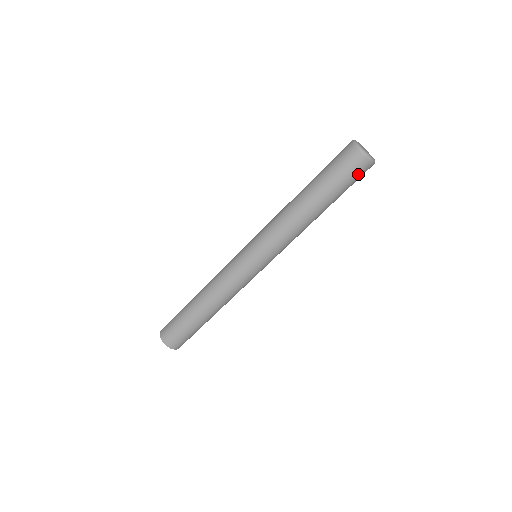
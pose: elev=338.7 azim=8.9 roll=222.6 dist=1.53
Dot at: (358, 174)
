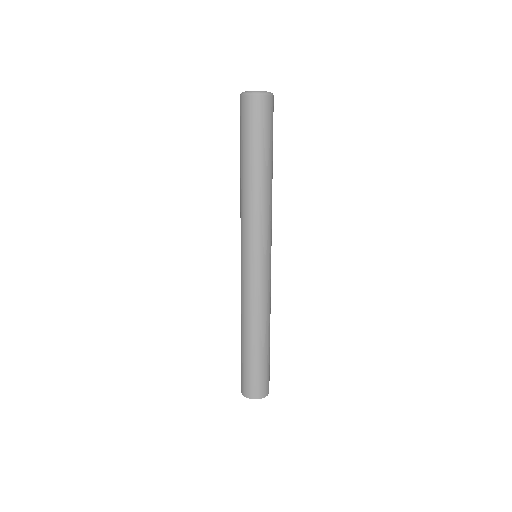
Dot at: (257, 113)
